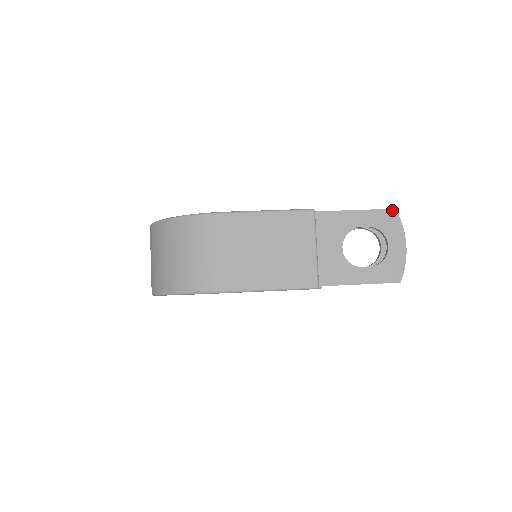
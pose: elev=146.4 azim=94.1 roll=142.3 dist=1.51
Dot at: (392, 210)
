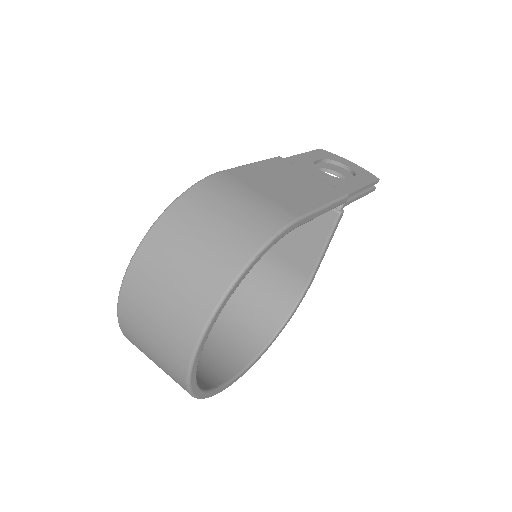
Dot at: (320, 149)
